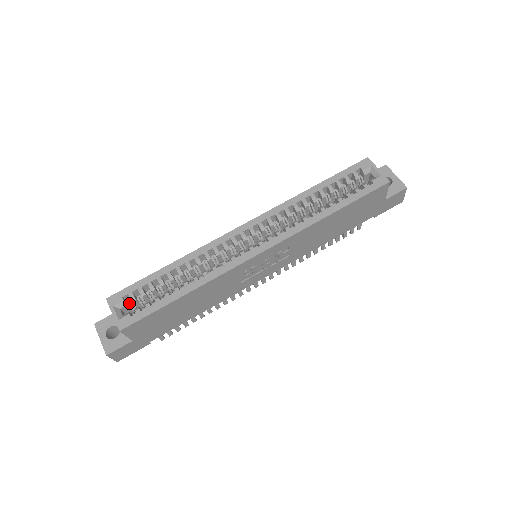
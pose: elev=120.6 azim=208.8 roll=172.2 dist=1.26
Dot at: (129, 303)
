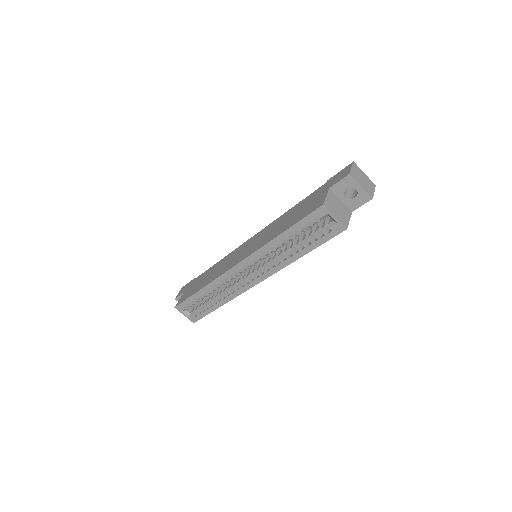
Dot at: occluded
